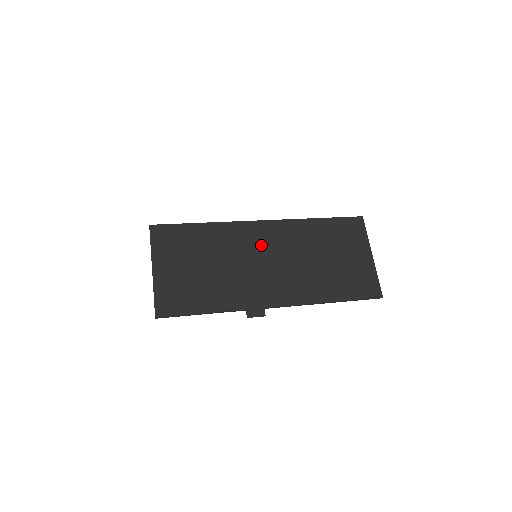
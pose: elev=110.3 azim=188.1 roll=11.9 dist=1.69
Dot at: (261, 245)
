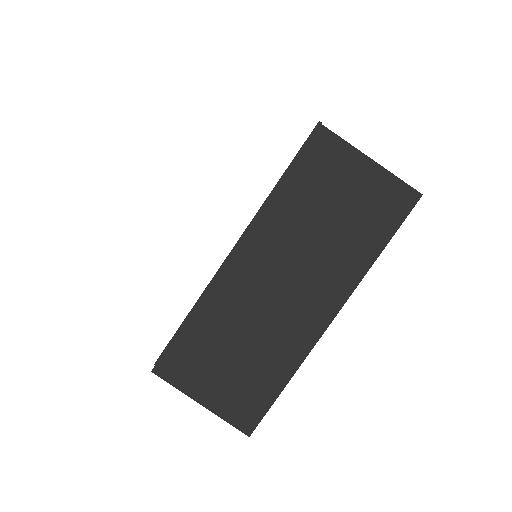
Dot at: (259, 278)
